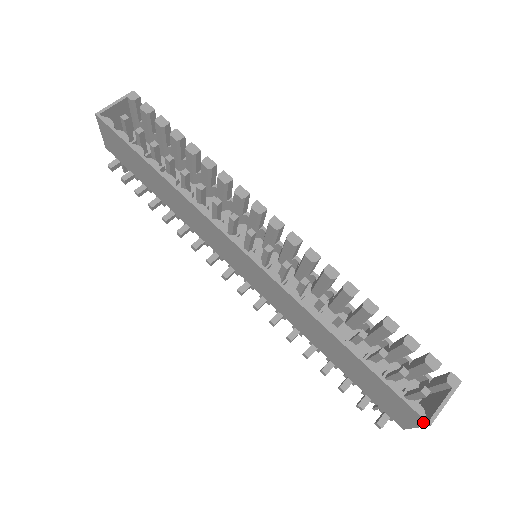
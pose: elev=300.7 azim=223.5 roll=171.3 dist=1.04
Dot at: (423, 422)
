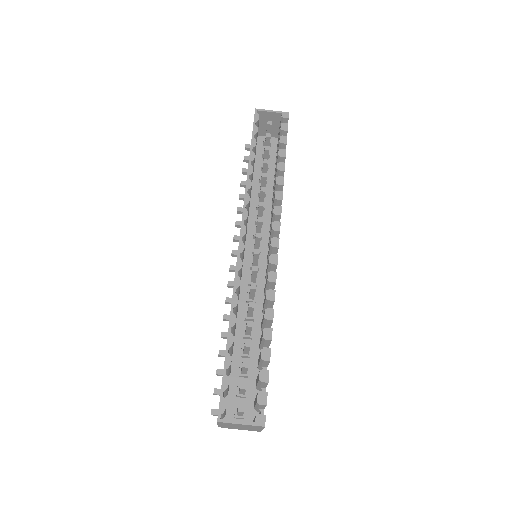
Dot at: (218, 418)
